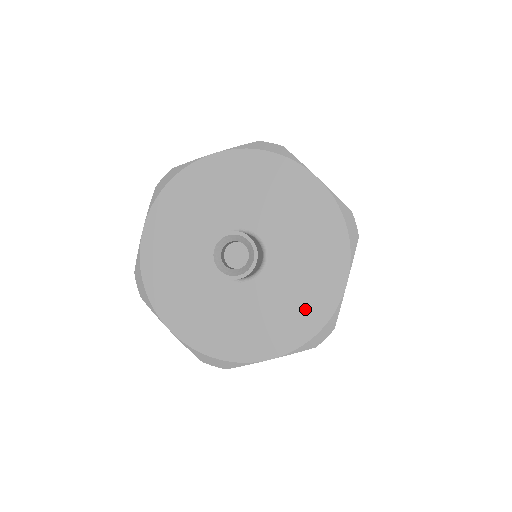
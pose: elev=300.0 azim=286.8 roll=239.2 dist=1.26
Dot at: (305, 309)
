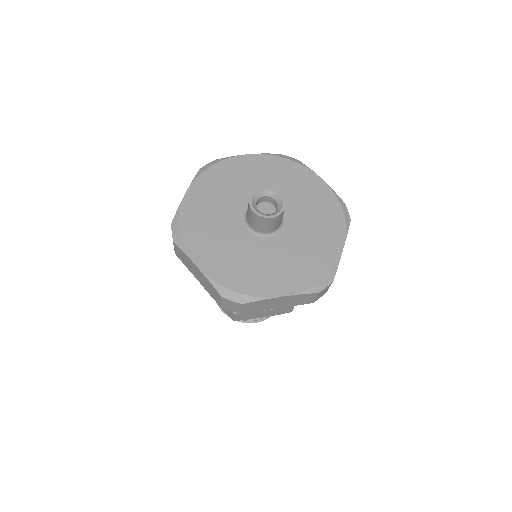
Dot at: (323, 208)
